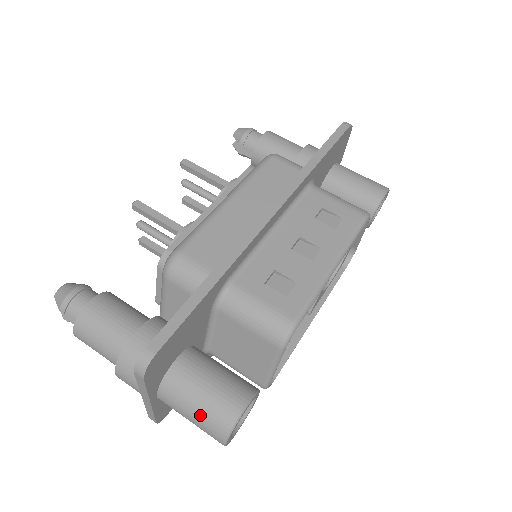
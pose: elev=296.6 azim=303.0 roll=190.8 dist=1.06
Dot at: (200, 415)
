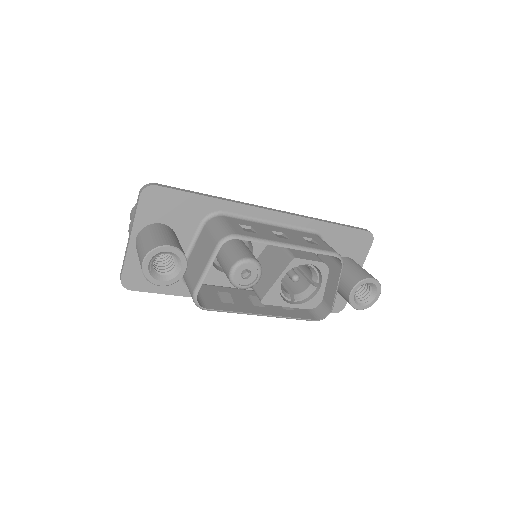
Dot at: (146, 242)
